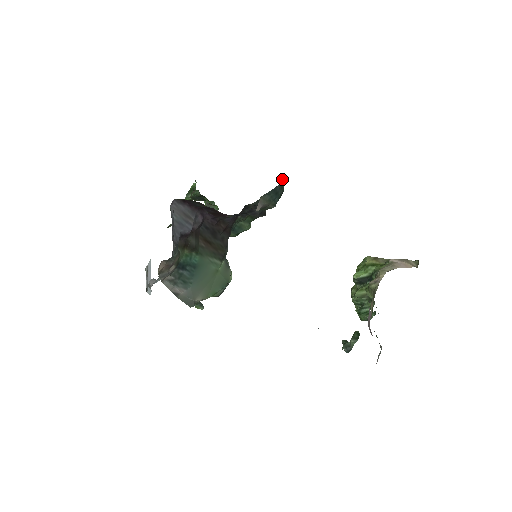
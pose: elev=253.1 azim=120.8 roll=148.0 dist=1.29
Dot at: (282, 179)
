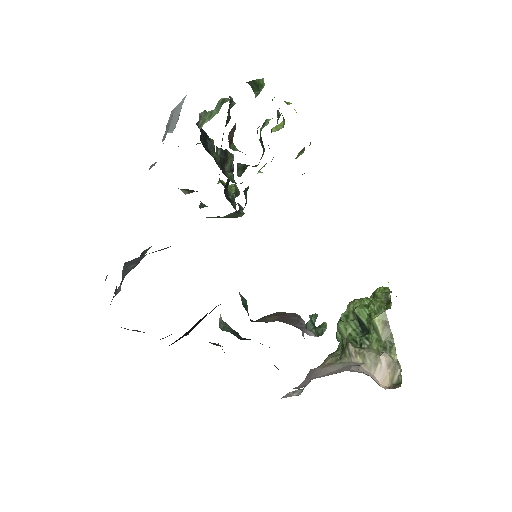
Dot at: occluded
